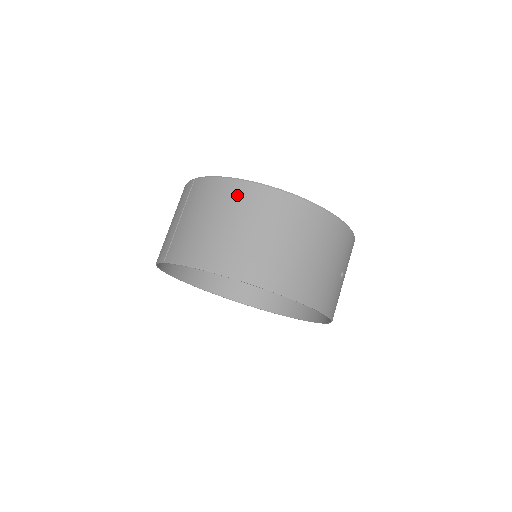
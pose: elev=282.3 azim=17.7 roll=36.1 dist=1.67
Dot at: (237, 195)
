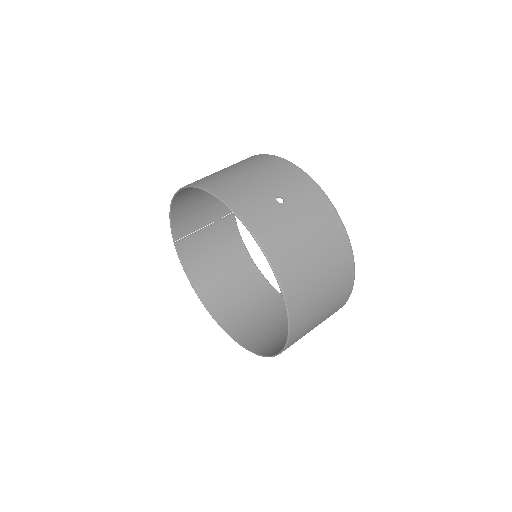
Dot at: occluded
